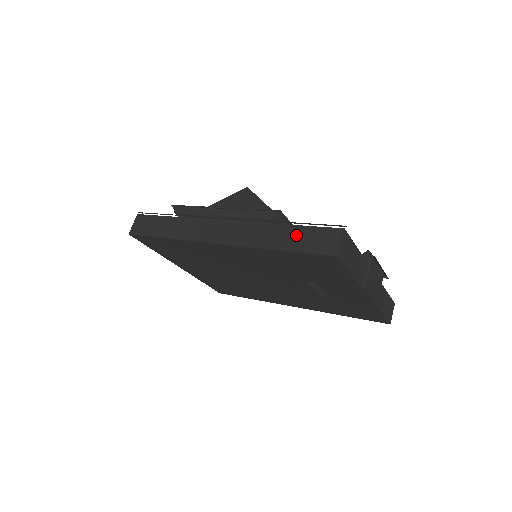
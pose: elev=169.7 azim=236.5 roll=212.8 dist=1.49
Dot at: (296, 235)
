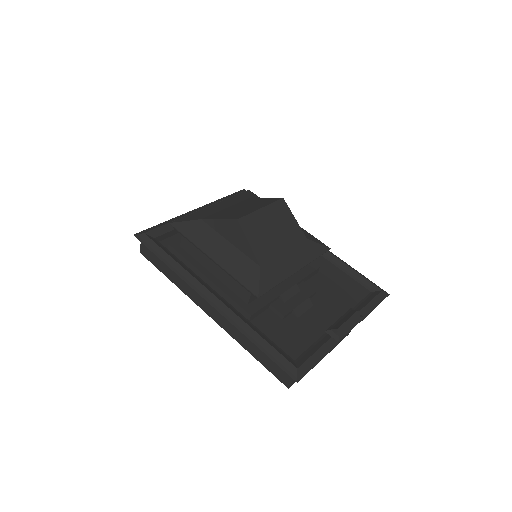
Dot at: (262, 353)
